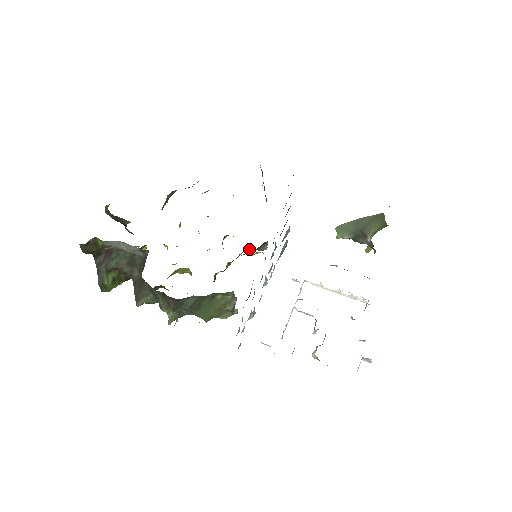
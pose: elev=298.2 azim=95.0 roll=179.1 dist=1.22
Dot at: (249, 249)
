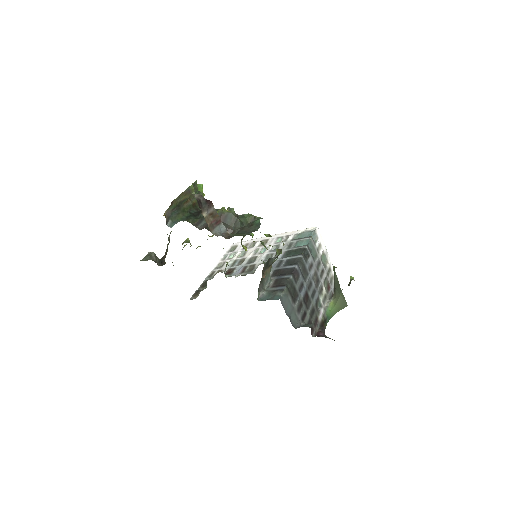
Dot at: occluded
